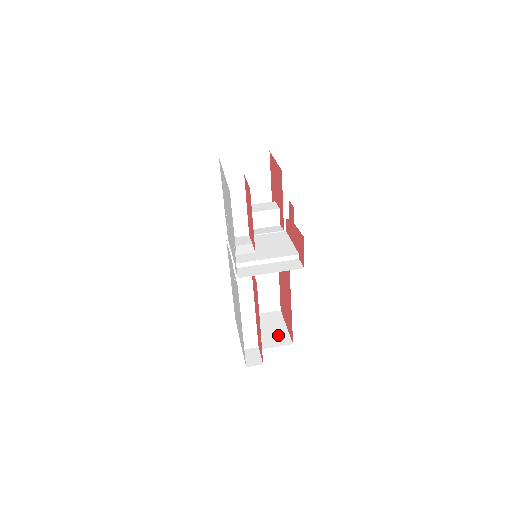
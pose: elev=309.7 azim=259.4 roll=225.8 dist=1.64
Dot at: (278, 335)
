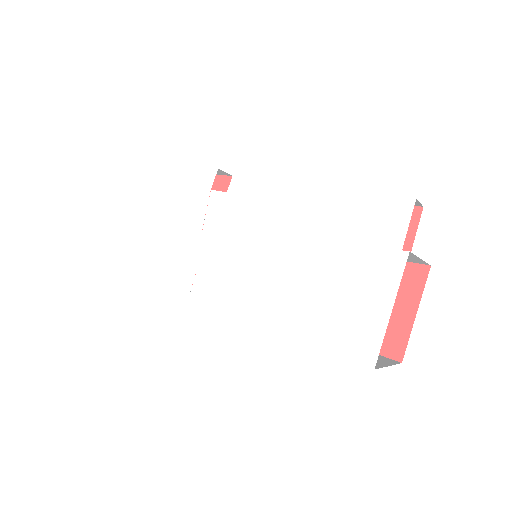
Dot at: occluded
